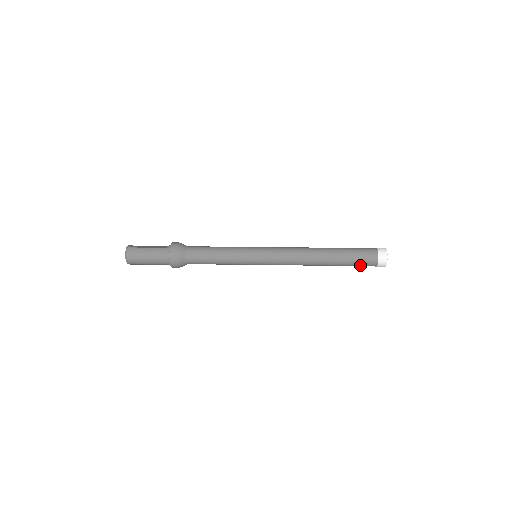
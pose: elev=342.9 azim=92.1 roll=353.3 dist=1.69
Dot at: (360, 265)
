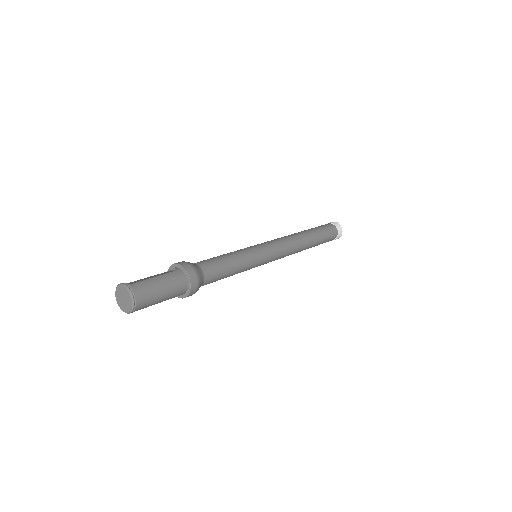
Dot at: (327, 241)
